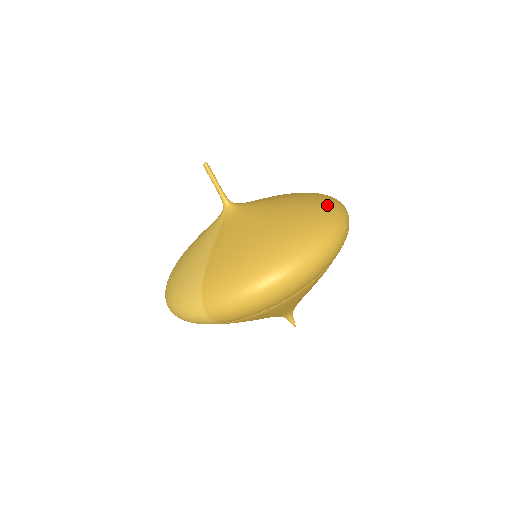
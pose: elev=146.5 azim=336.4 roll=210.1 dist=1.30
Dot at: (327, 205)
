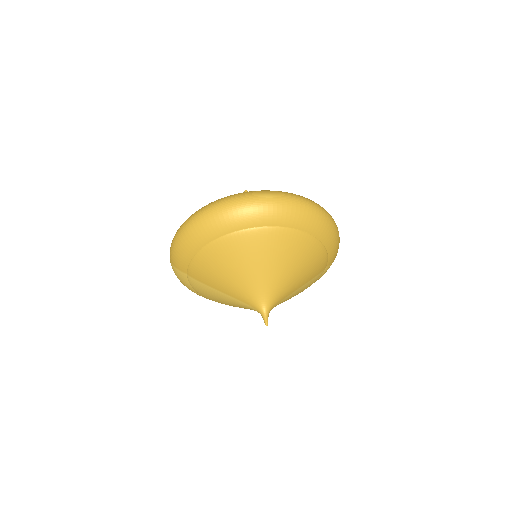
Dot at: occluded
